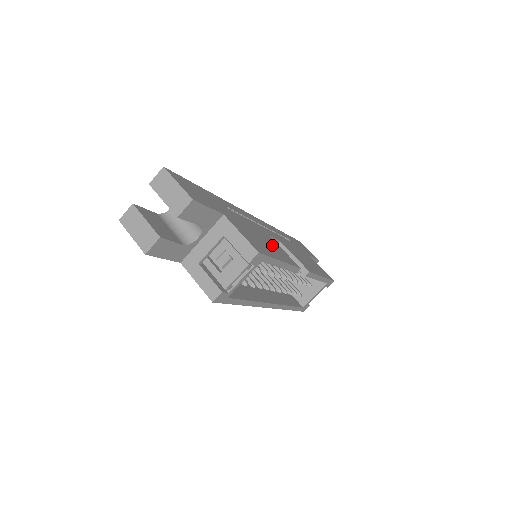
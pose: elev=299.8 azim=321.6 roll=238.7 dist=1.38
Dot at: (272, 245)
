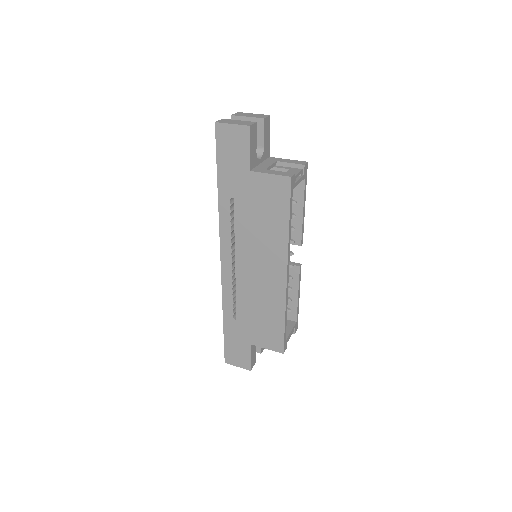
Dot at: occluded
